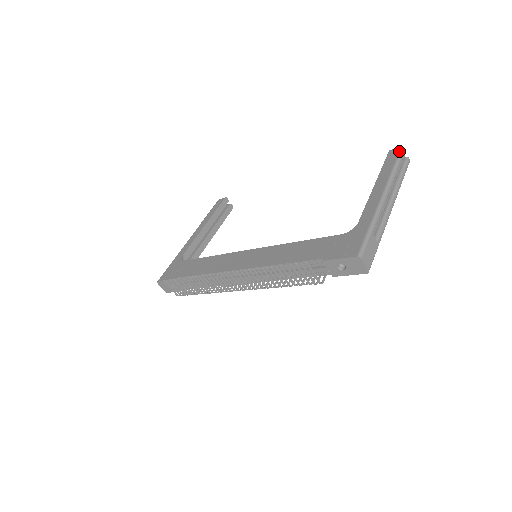
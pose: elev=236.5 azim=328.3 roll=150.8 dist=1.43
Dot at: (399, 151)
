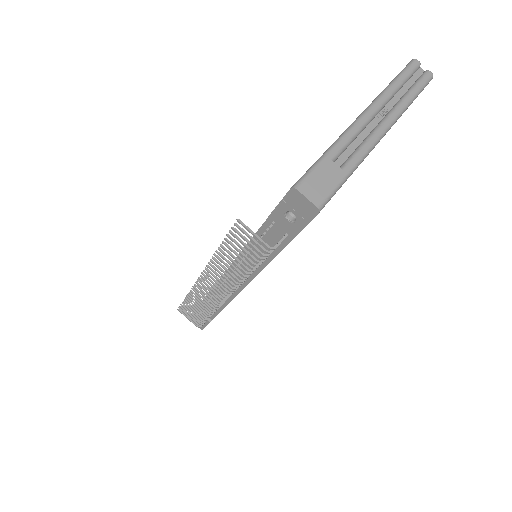
Dot at: occluded
